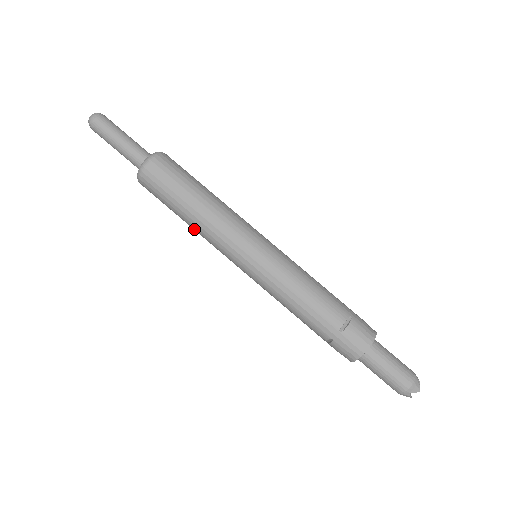
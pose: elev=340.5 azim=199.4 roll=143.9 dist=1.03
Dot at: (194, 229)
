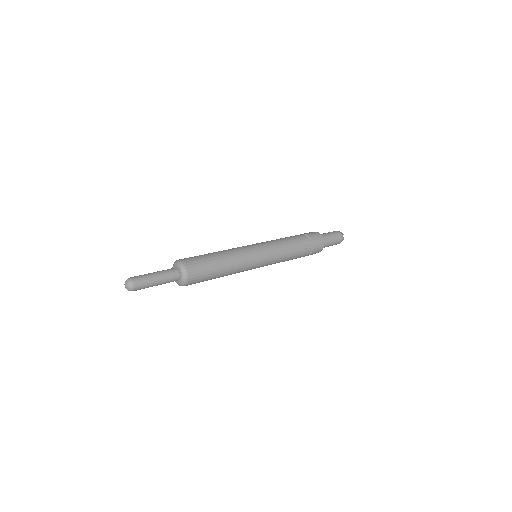
Dot at: (229, 273)
